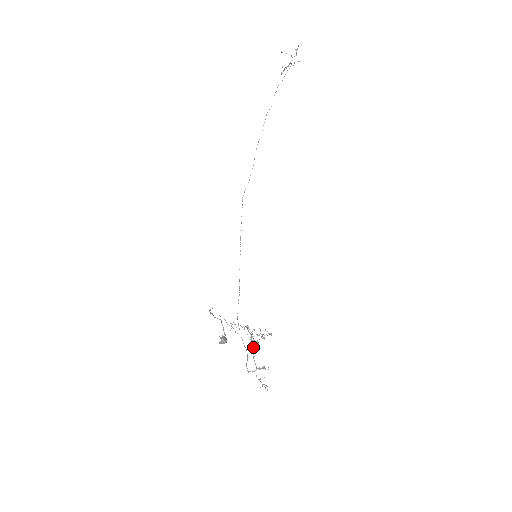
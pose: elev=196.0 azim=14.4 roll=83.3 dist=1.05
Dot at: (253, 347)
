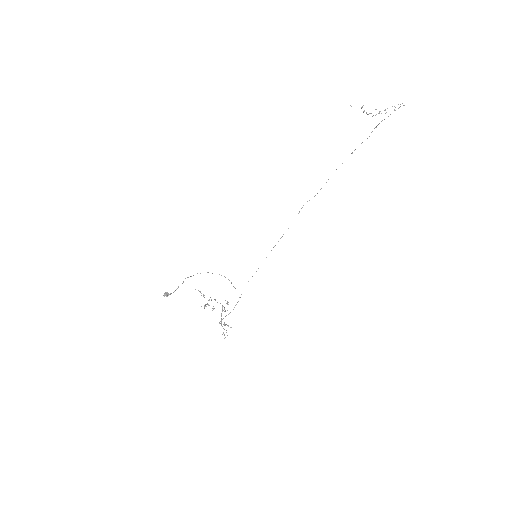
Dot at: (222, 309)
